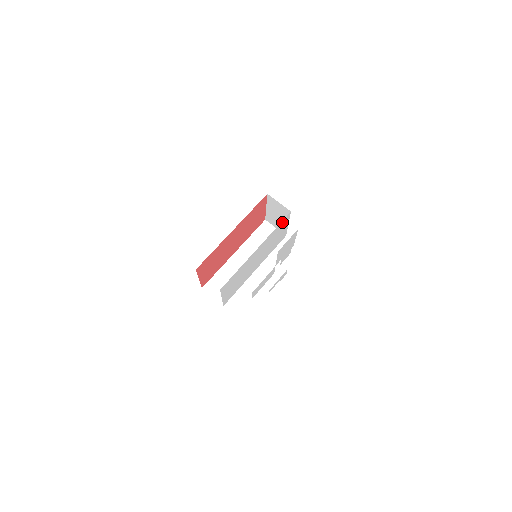
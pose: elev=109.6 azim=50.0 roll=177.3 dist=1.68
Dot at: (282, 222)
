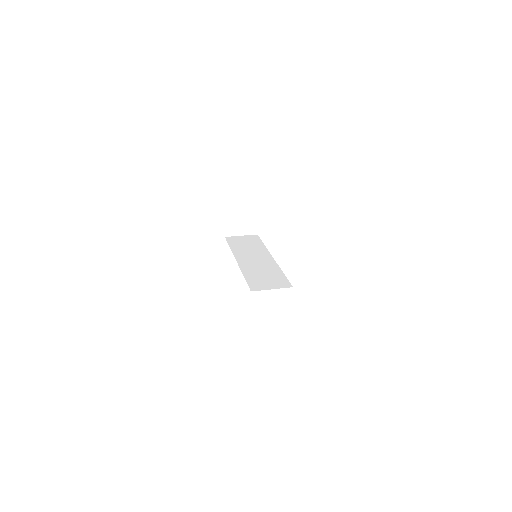
Dot at: occluded
